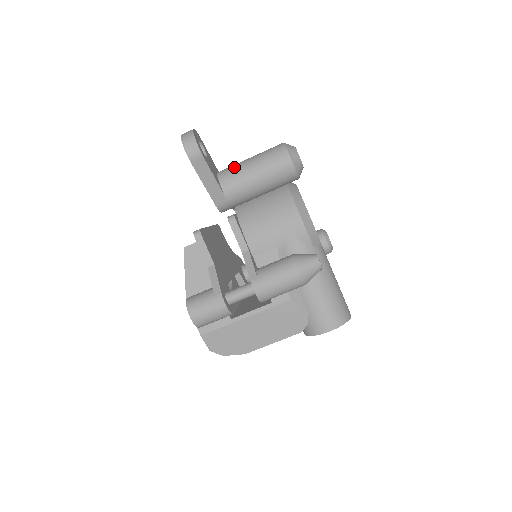
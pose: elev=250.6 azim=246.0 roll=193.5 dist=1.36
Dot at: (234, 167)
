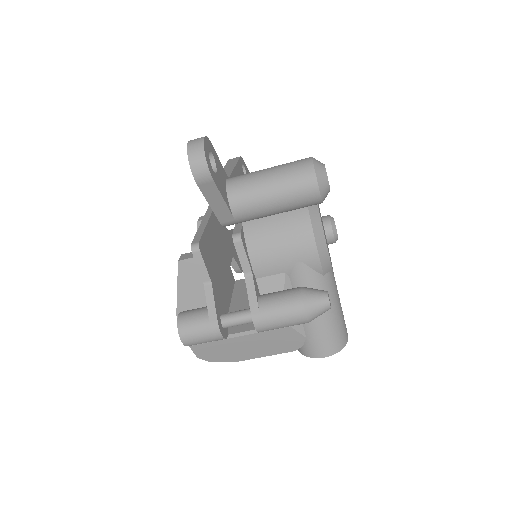
Dot at: (248, 182)
